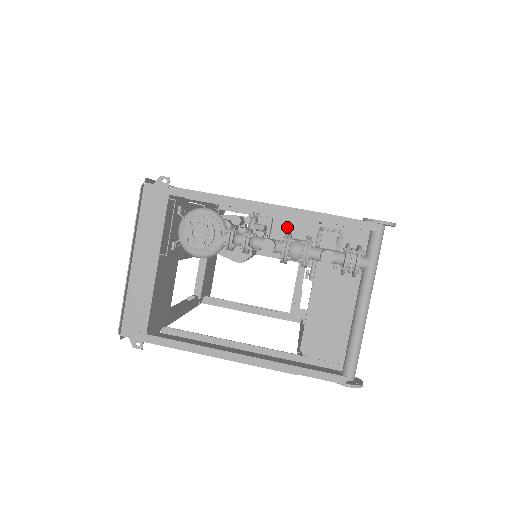
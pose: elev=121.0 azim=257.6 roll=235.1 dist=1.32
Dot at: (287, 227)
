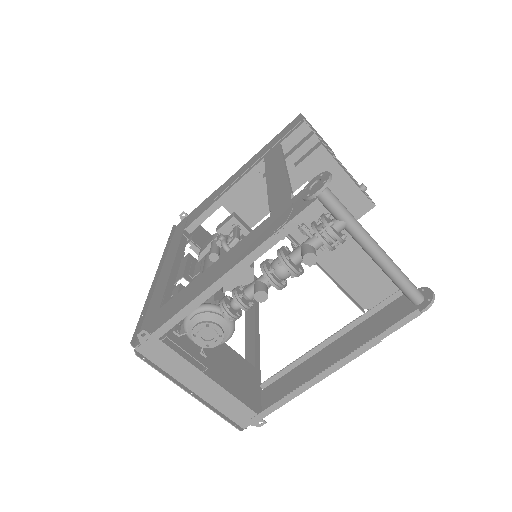
Dot at: (248, 187)
